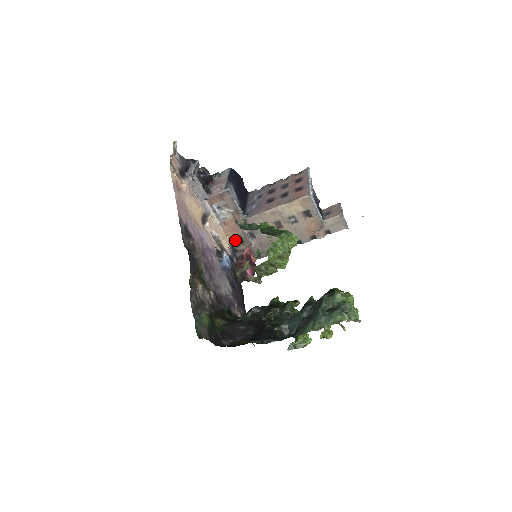
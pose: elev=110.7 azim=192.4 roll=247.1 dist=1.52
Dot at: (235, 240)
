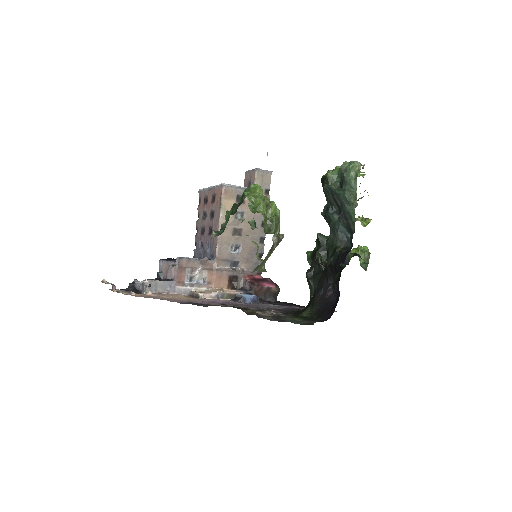
Dot at: (231, 284)
